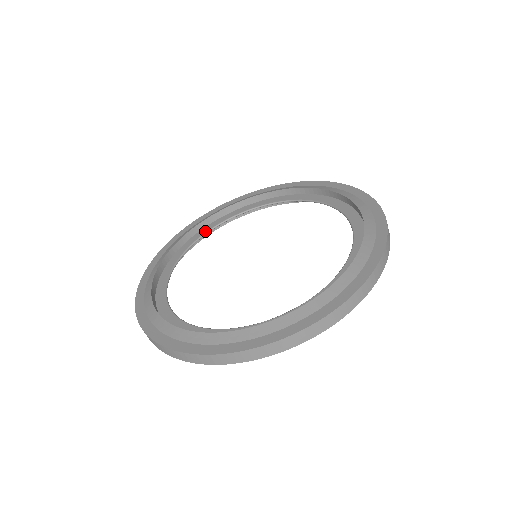
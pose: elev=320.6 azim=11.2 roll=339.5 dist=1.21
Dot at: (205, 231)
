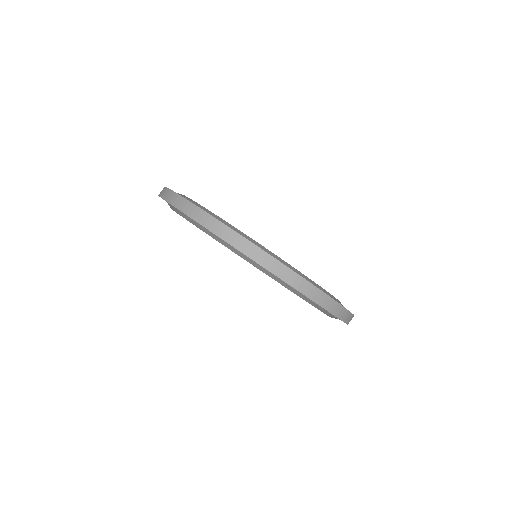
Dot at: occluded
